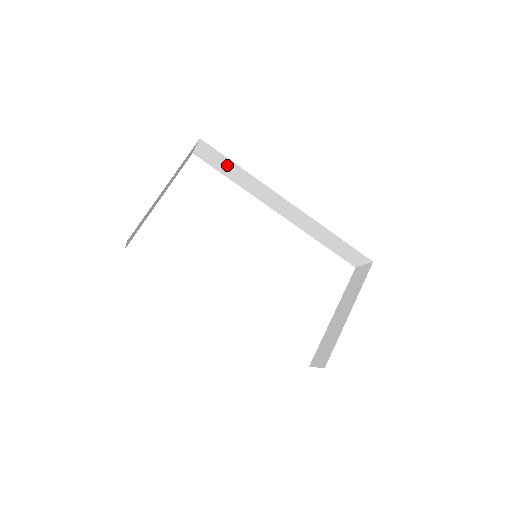
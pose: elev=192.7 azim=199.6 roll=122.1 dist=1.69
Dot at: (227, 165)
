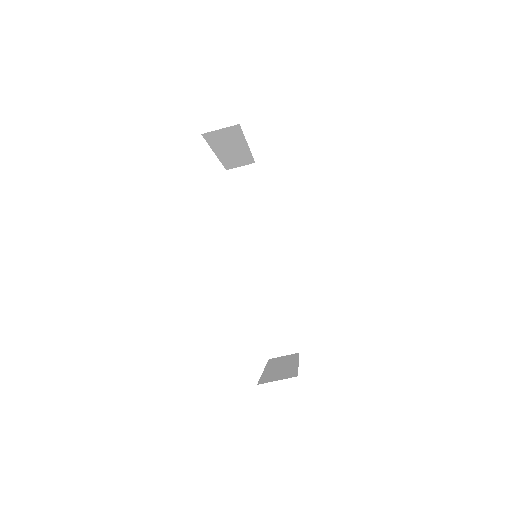
Dot at: (252, 196)
